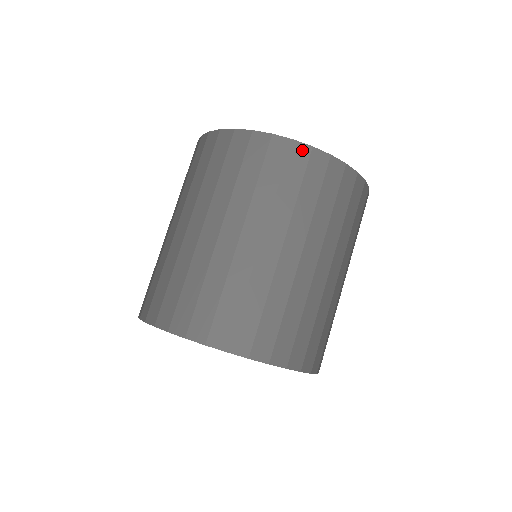
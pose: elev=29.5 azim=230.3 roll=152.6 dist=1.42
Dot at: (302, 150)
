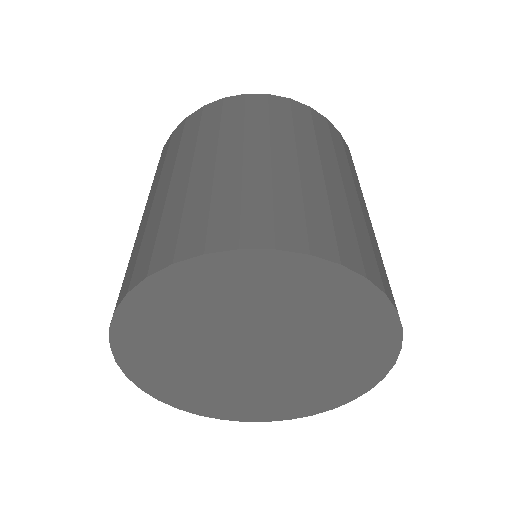
Dot at: (179, 127)
